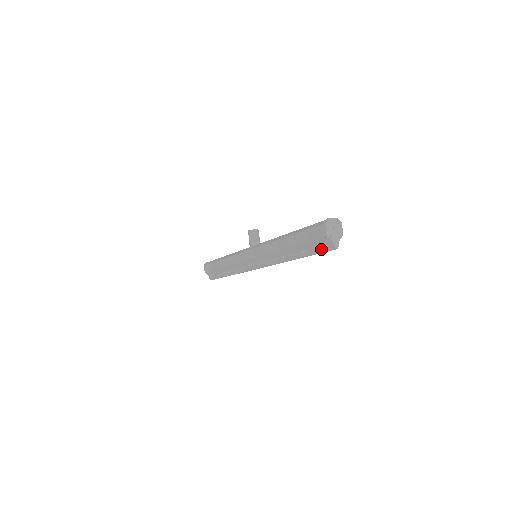
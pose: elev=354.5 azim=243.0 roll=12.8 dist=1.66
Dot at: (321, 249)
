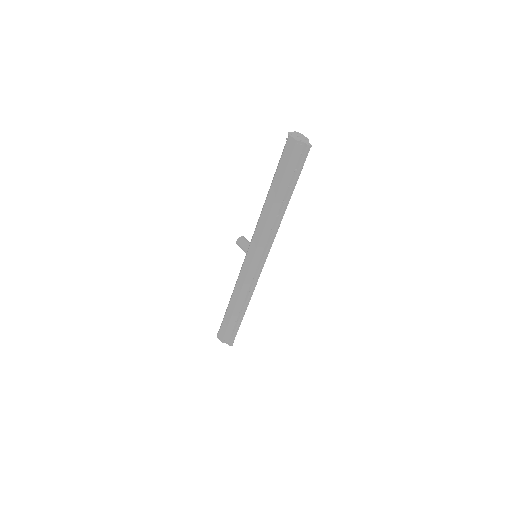
Dot at: (300, 163)
